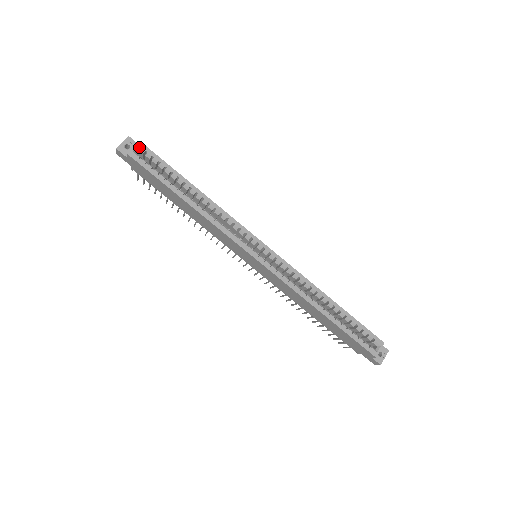
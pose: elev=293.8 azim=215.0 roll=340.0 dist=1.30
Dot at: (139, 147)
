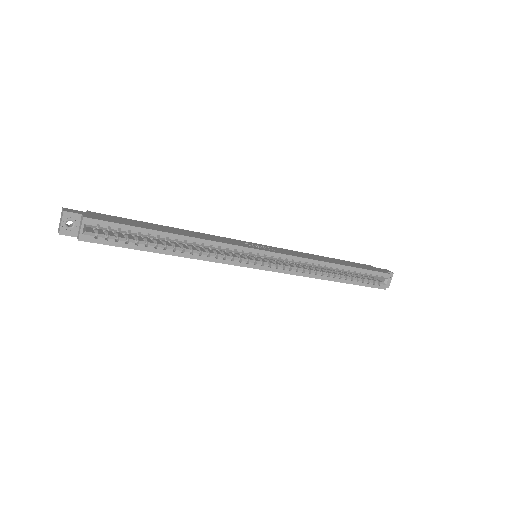
Dot at: (87, 225)
